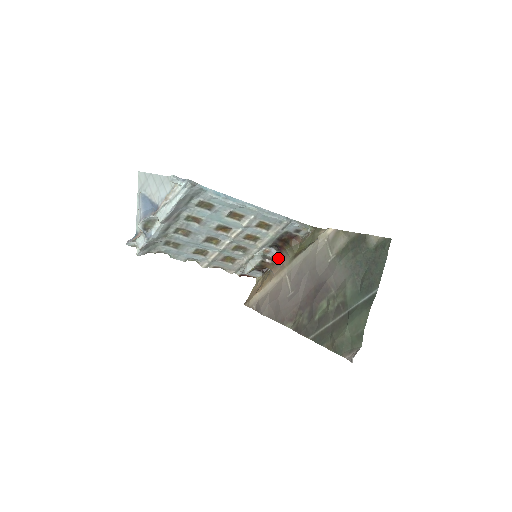
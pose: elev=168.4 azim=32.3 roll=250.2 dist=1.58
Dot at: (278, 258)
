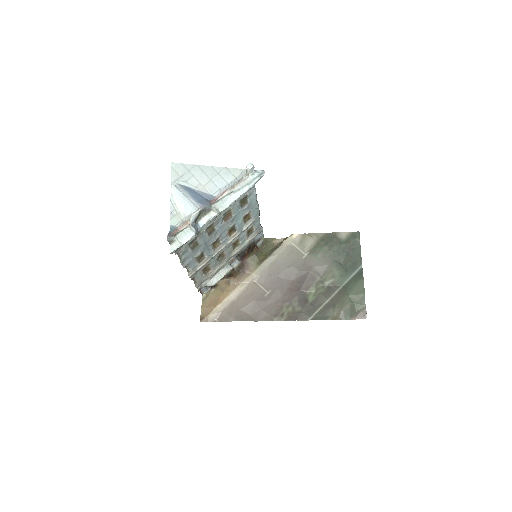
Dot at: (241, 267)
